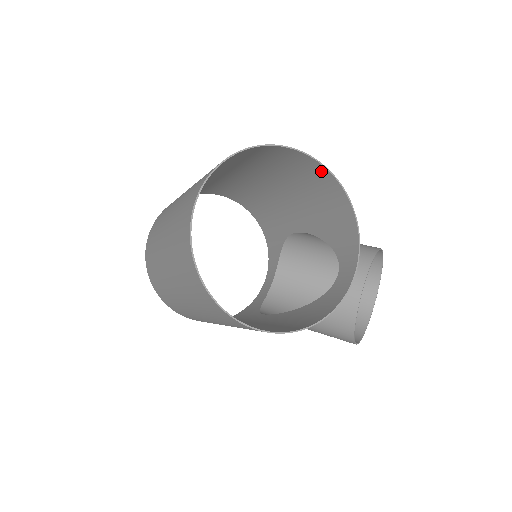
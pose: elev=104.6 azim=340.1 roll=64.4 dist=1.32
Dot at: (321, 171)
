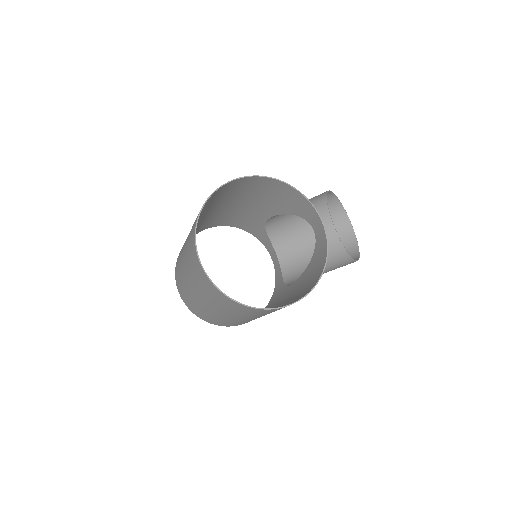
Dot at: (255, 179)
